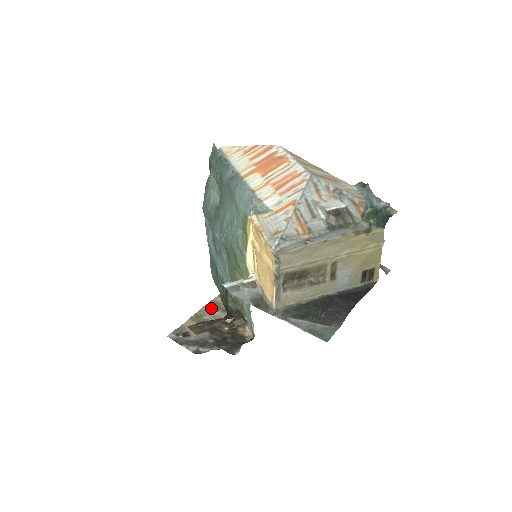
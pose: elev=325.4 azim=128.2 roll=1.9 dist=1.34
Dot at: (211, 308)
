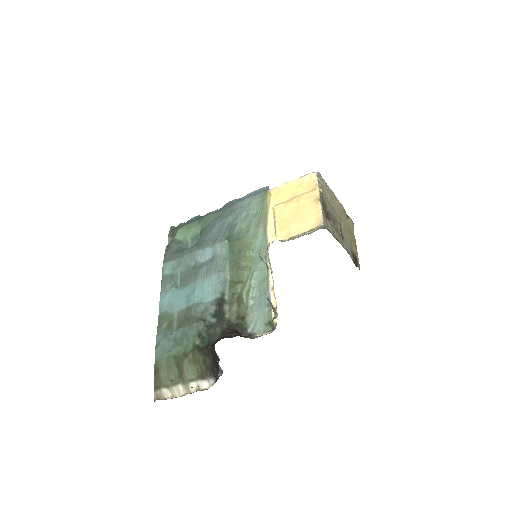
Dot at: occluded
